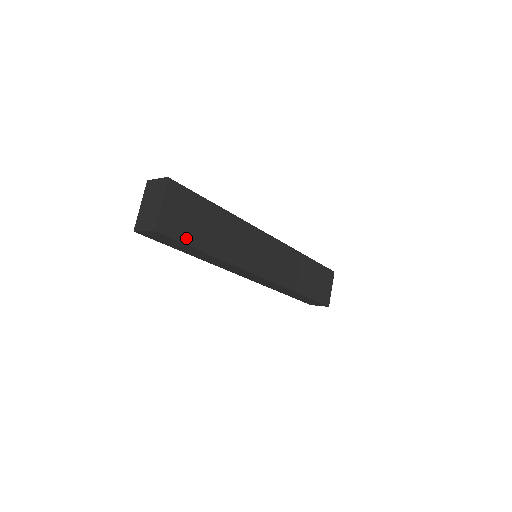
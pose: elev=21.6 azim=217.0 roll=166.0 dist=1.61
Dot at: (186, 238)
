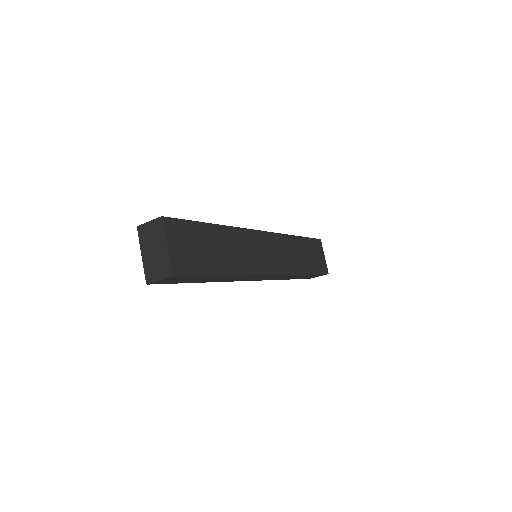
Dot at: (200, 269)
